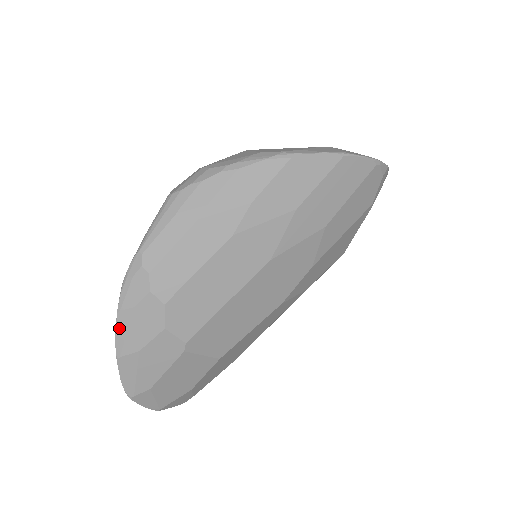
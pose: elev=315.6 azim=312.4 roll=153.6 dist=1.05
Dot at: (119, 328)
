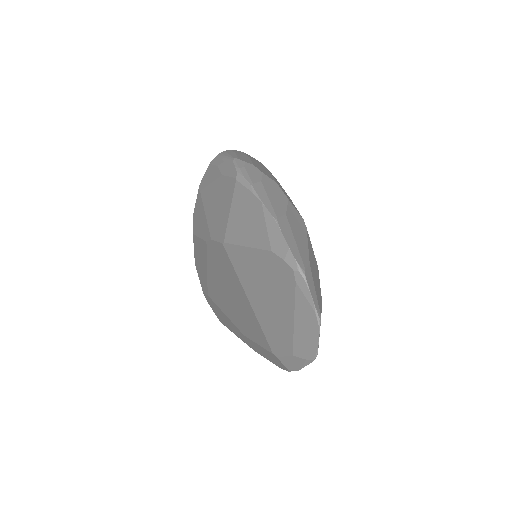
Dot at: (261, 196)
